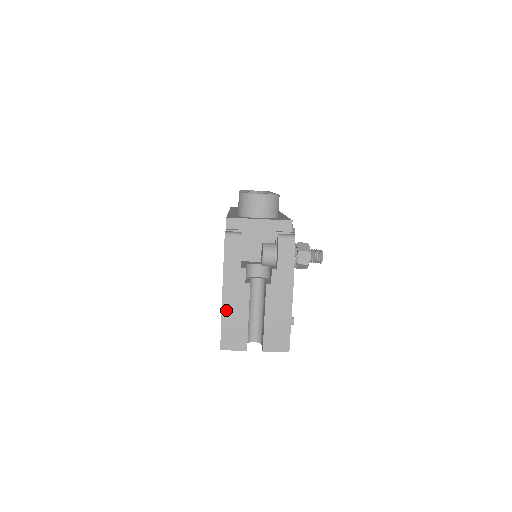
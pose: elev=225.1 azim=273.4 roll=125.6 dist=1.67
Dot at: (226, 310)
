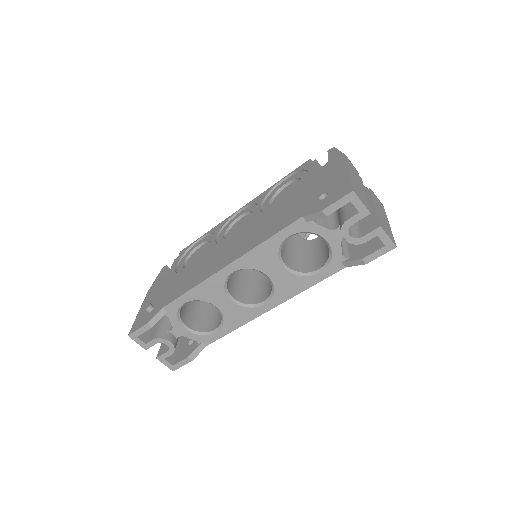
Dot at: (351, 173)
